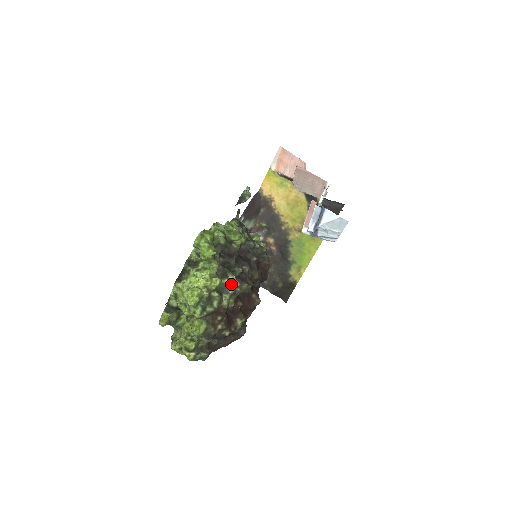
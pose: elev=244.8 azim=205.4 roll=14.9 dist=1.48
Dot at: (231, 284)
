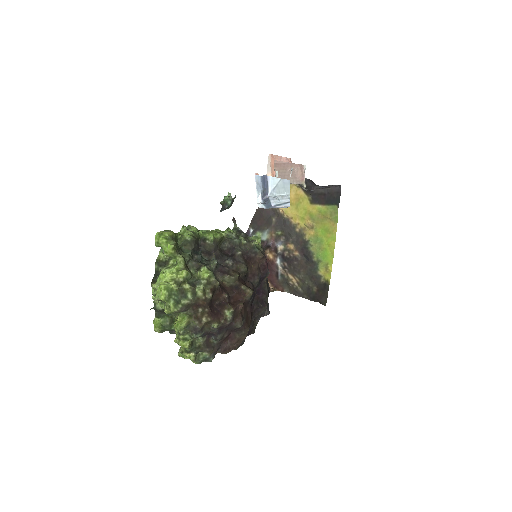
Dot at: (202, 274)
